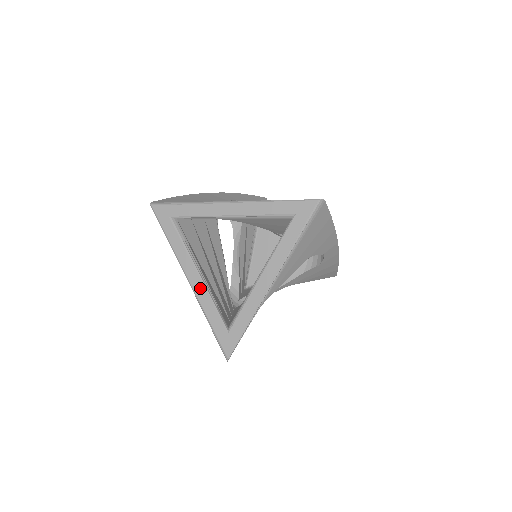
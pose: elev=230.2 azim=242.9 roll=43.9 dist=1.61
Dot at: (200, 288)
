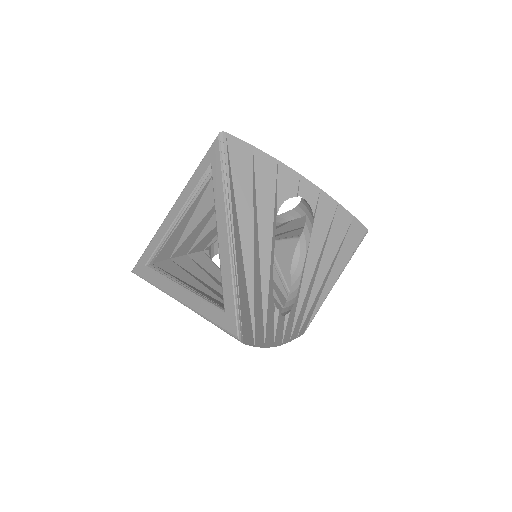
Dot at: (187, 297)
